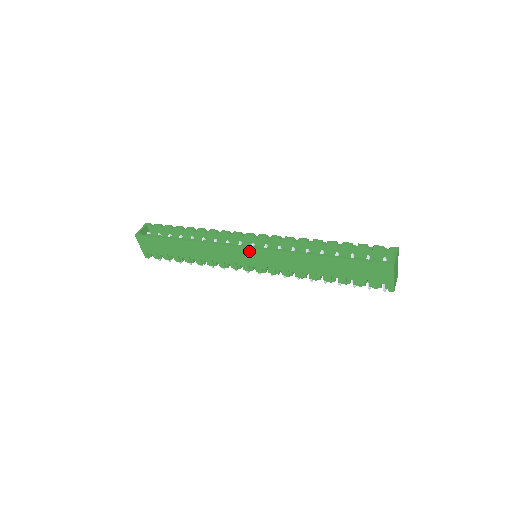
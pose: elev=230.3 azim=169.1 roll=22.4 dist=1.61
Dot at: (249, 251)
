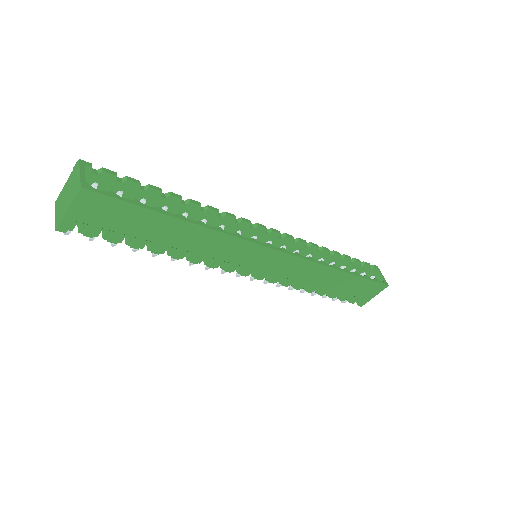
Dot at: (275, 254)
